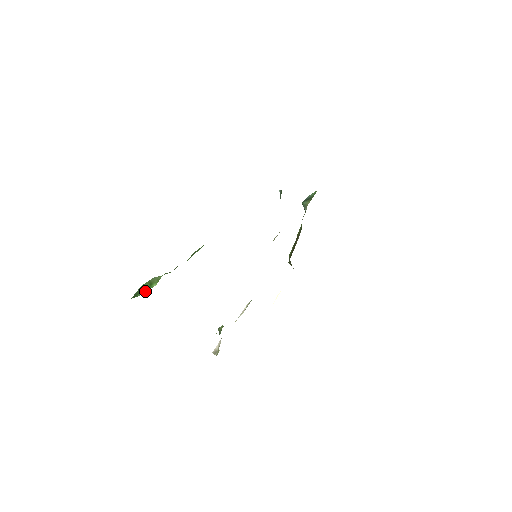
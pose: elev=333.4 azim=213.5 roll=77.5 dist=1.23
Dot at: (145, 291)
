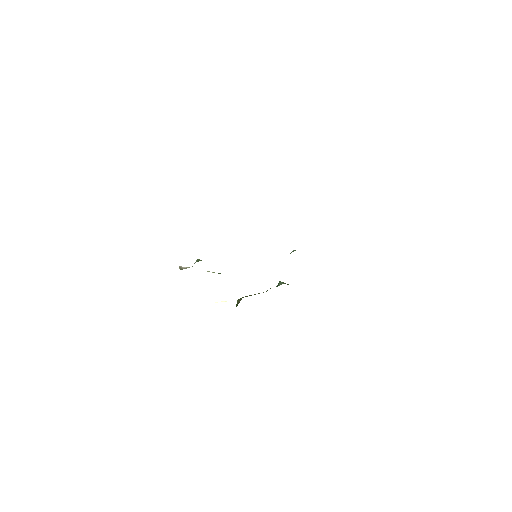
Dot at: occluded
